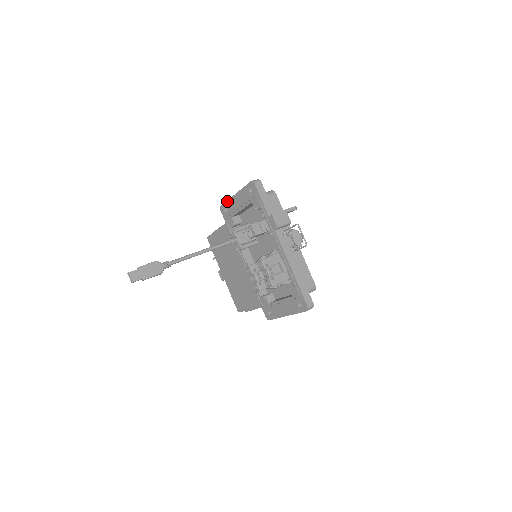
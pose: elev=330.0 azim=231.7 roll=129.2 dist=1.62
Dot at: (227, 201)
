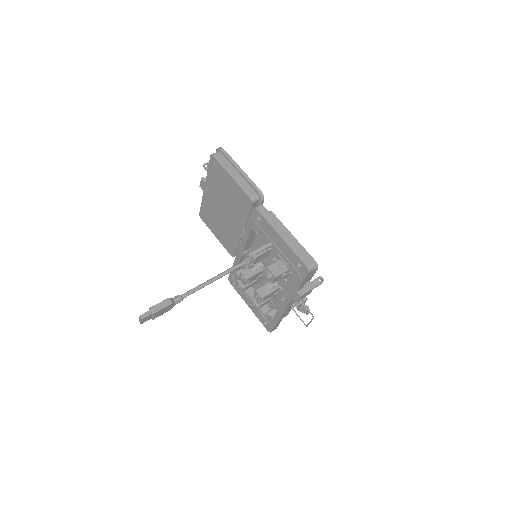
Dot at: (267, 222)
